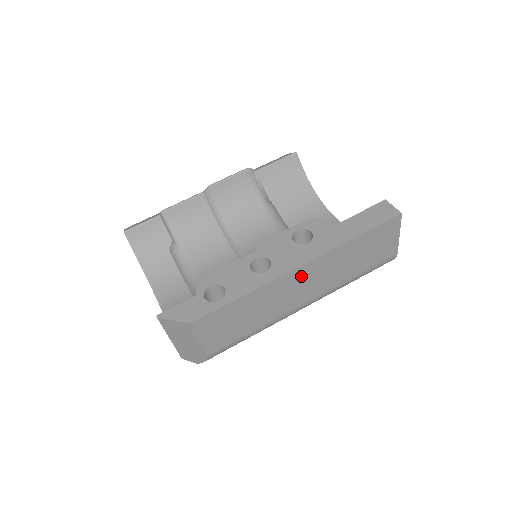
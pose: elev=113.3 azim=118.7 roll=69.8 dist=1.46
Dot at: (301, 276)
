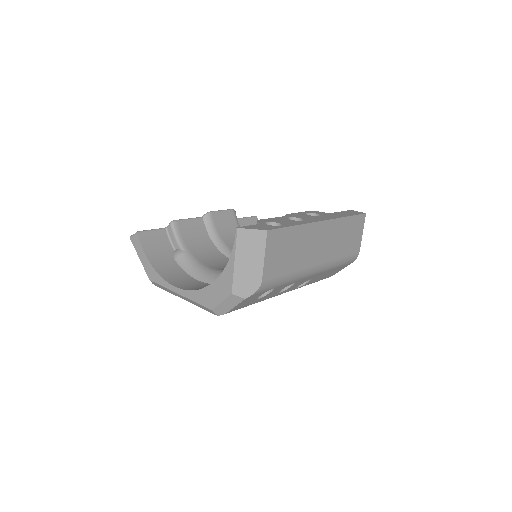
Dot at: (321, 232)
